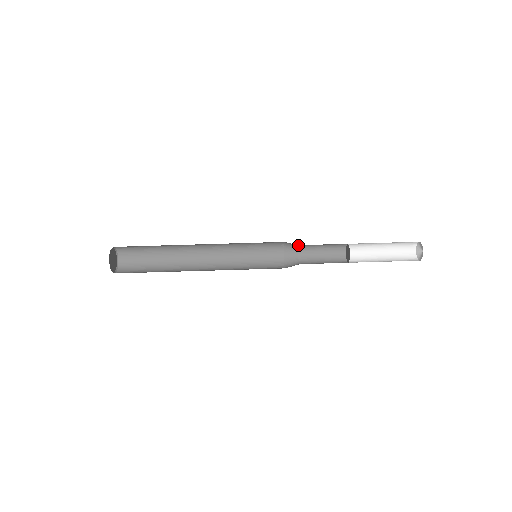
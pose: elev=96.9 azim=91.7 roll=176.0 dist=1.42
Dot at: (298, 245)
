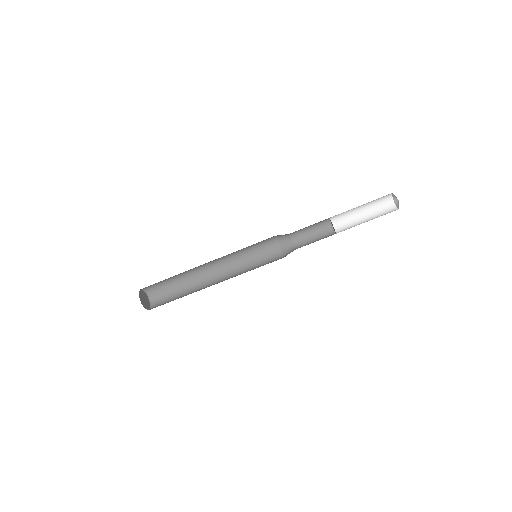
Dot at: (288, 234)
